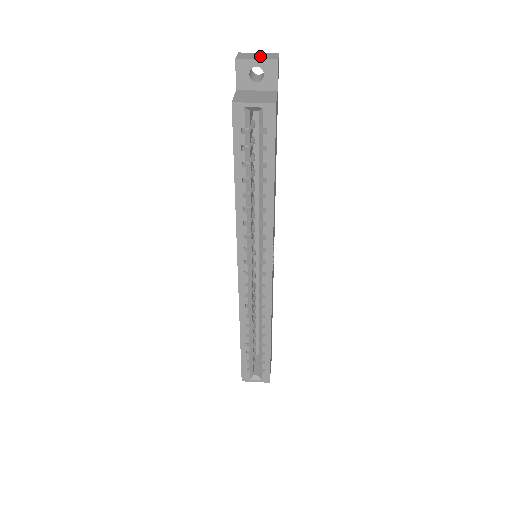
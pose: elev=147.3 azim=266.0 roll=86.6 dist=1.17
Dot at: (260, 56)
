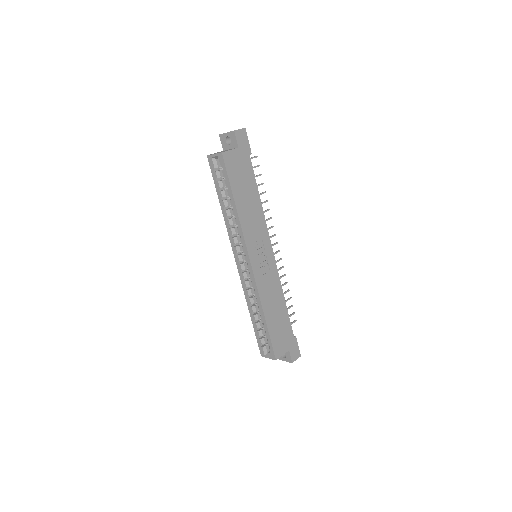
Dot at: occluded
